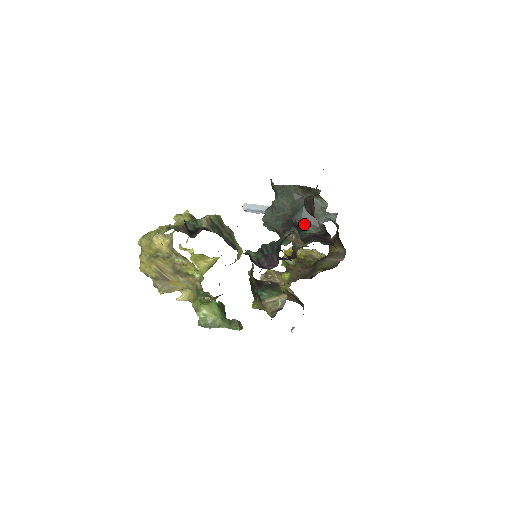
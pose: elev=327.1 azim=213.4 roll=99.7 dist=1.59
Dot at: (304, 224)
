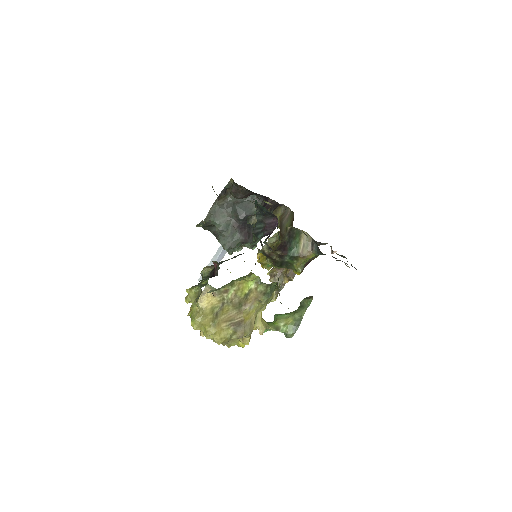
Dot at: (249, 211)
